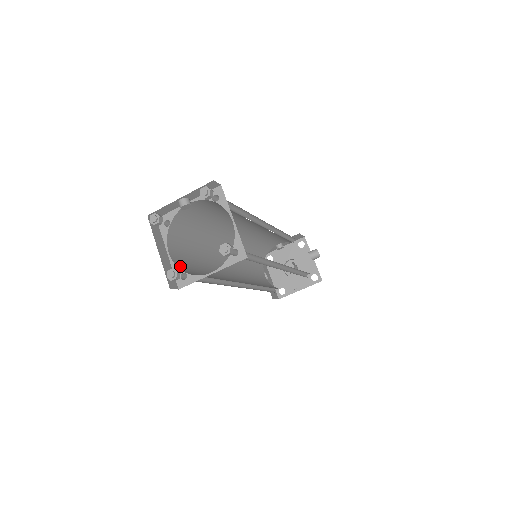
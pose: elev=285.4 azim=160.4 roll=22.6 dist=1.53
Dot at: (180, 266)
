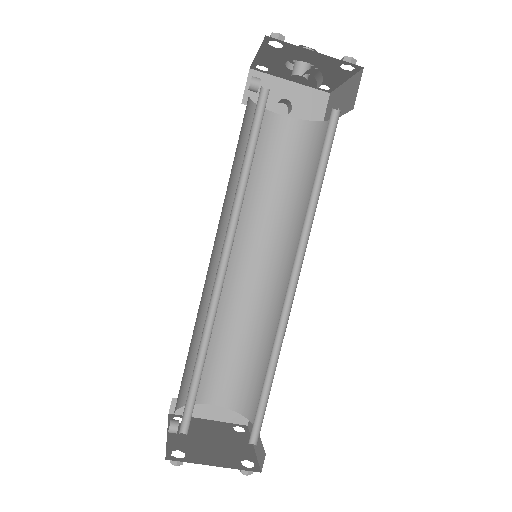
Dot at: (230, 401)
